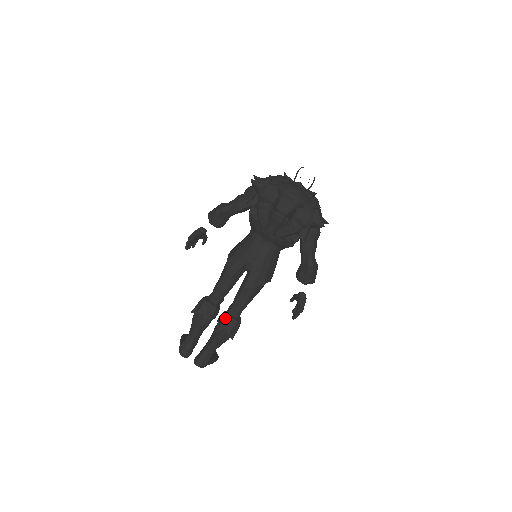
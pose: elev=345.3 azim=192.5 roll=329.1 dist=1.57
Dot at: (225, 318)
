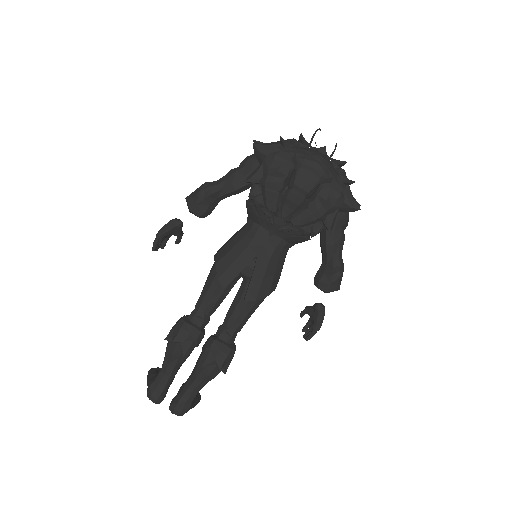
Dot at: (214, 345)
